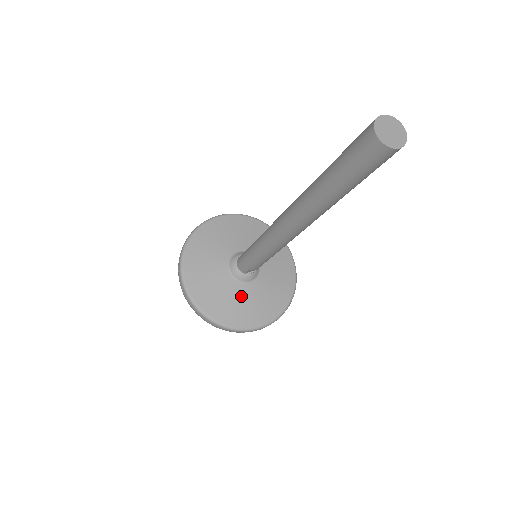
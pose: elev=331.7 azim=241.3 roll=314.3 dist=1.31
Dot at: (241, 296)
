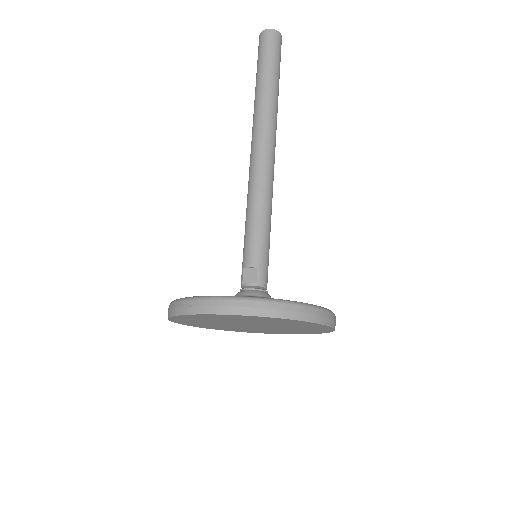
Dot at: occluded
